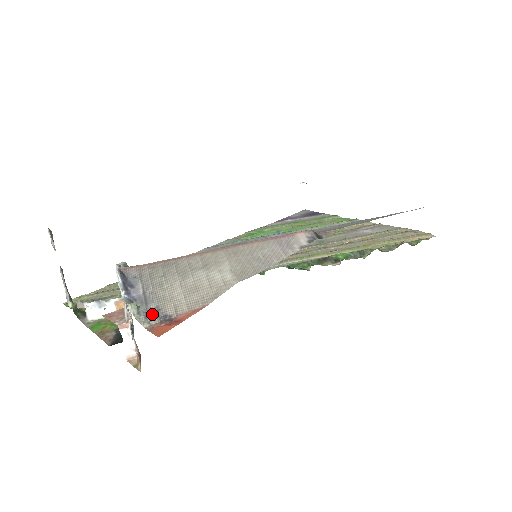
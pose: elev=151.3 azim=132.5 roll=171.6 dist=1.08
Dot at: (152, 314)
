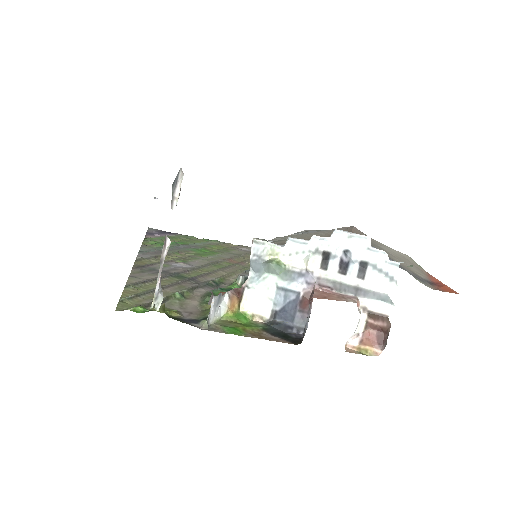
Dot at: (420, 278)
